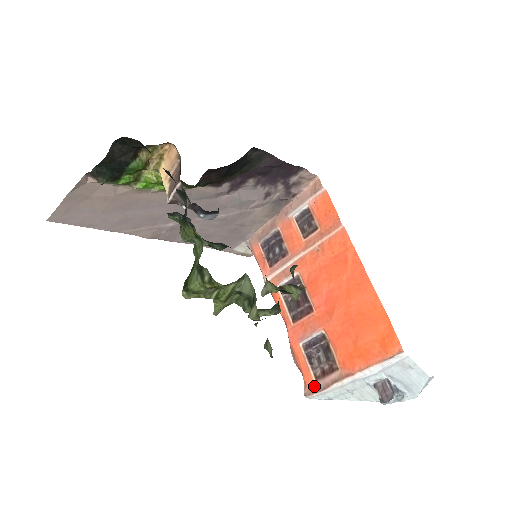
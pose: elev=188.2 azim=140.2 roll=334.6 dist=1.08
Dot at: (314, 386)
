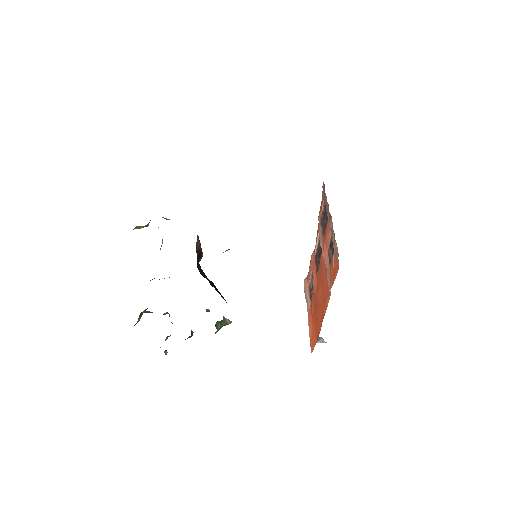
Dot at: (307, 285)
